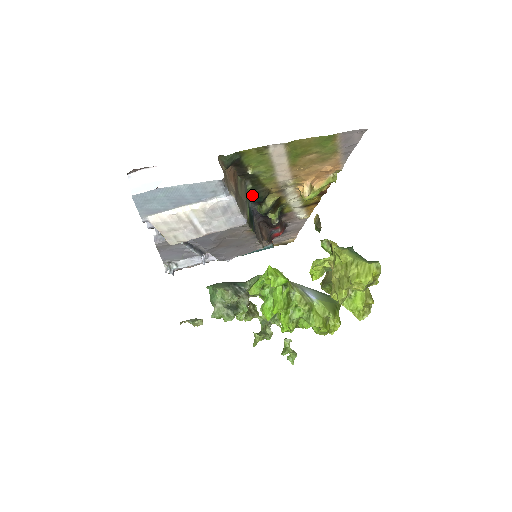
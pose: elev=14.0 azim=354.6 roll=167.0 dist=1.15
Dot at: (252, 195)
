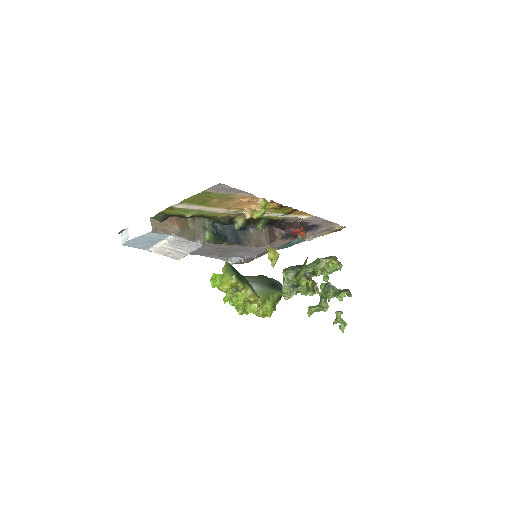
Dot at: (216, 222)
